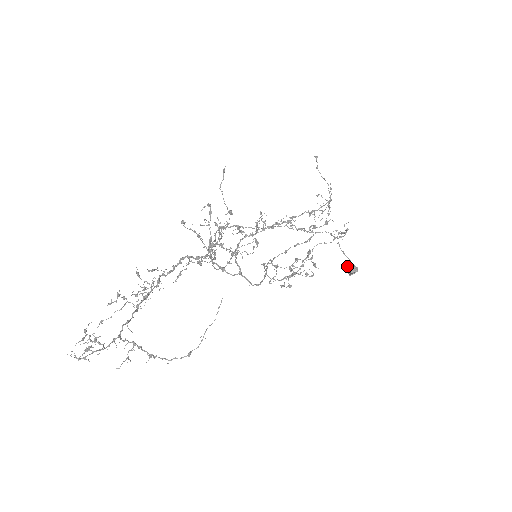
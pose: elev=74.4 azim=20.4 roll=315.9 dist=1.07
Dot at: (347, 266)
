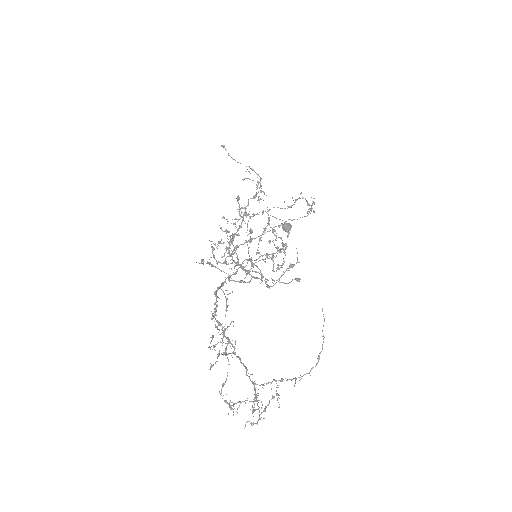
Dot at: (283, 226)
